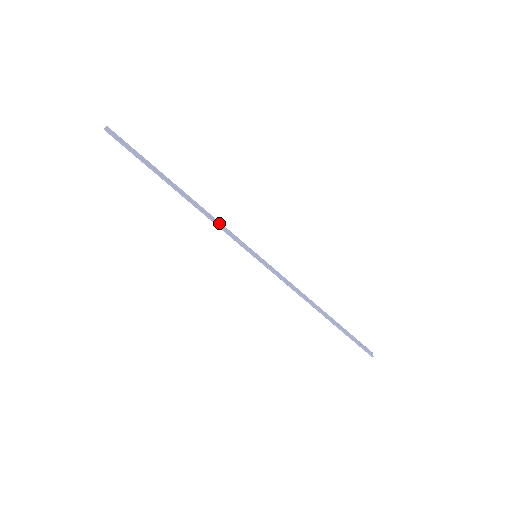
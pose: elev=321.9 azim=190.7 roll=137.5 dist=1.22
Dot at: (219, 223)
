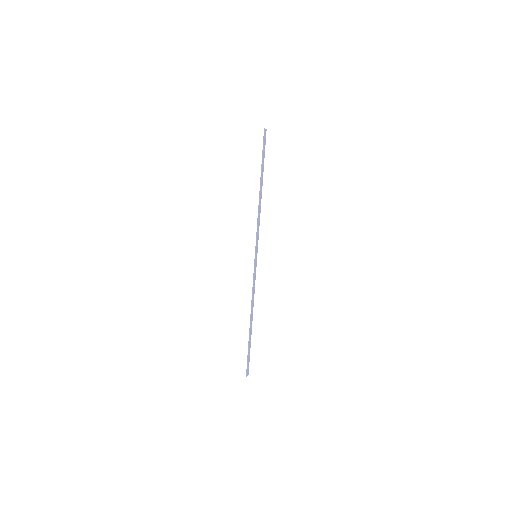
Dot at: (259, 222)
